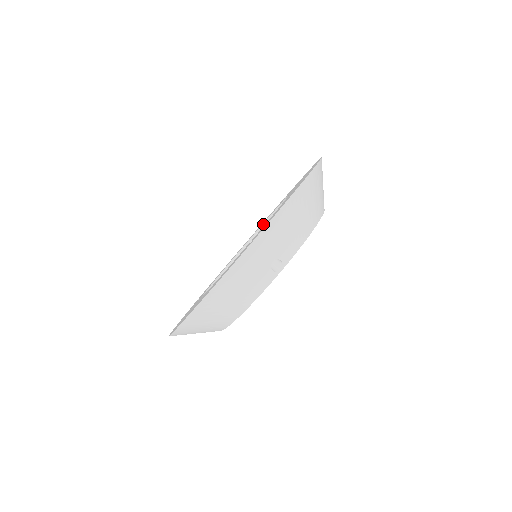
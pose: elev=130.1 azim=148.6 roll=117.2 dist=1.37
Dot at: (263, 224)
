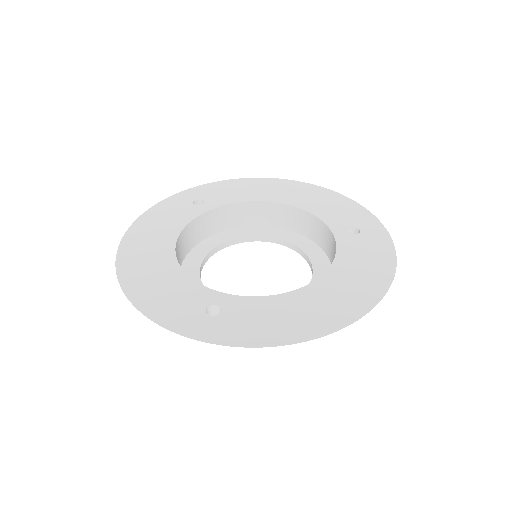
Dot at: (314, 216)
